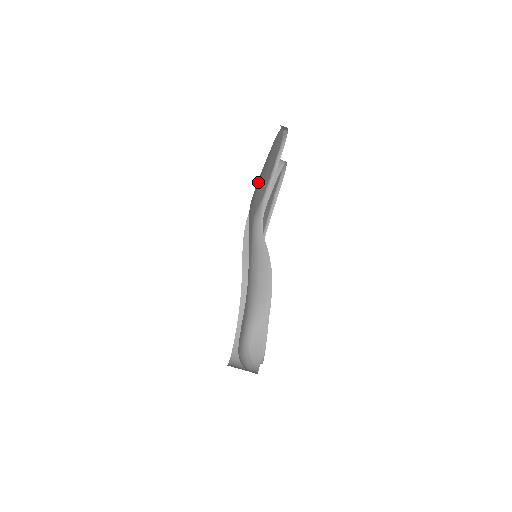
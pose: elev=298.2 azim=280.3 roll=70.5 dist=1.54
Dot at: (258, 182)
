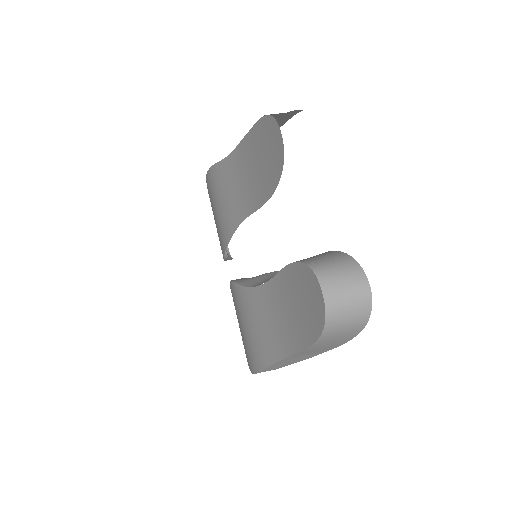
Dot at: occluded
